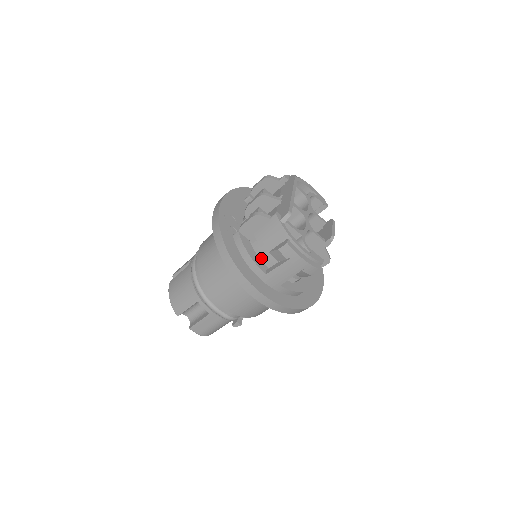
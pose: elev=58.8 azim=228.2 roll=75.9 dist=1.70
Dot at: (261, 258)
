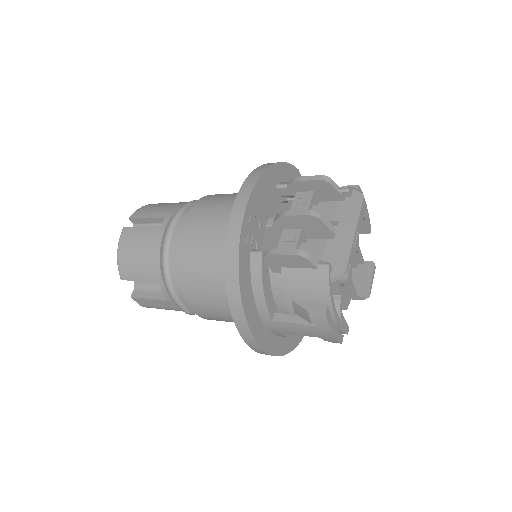
Dot at: (274, 295)
